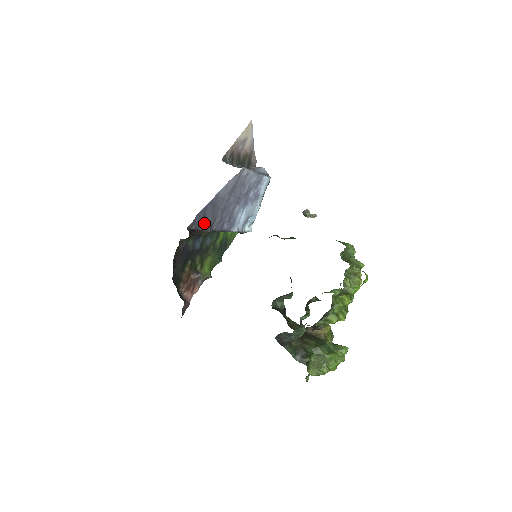
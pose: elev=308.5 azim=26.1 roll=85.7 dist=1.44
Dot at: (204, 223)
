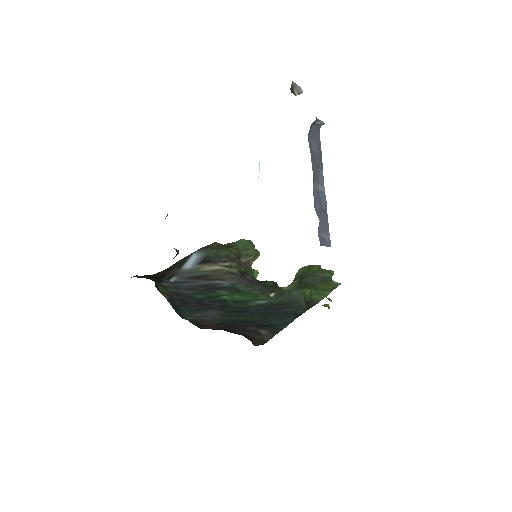
Dot at: occluded
